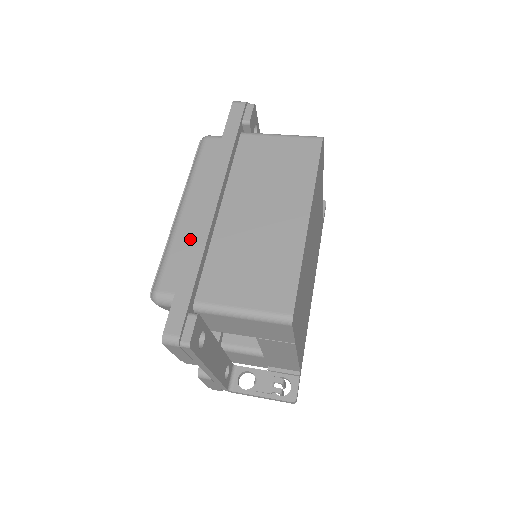
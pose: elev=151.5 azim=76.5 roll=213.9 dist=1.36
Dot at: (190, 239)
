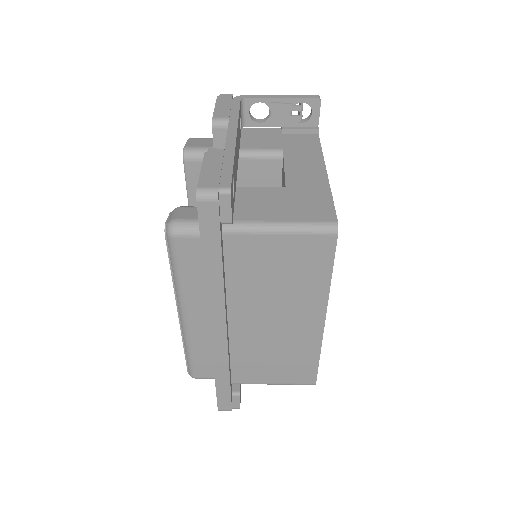
Dot at: (207, 343)
